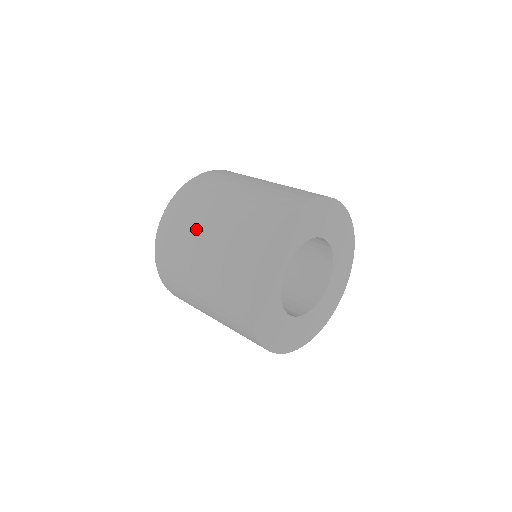
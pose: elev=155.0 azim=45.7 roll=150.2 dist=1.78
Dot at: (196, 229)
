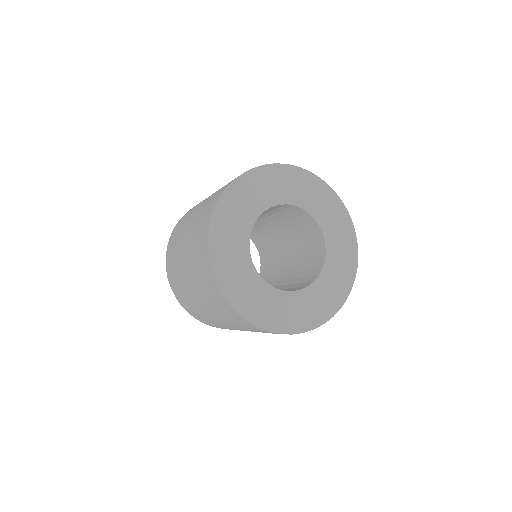
Dot at: occluded
